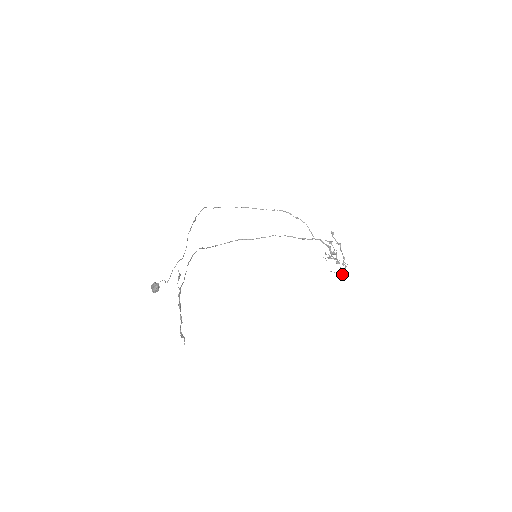
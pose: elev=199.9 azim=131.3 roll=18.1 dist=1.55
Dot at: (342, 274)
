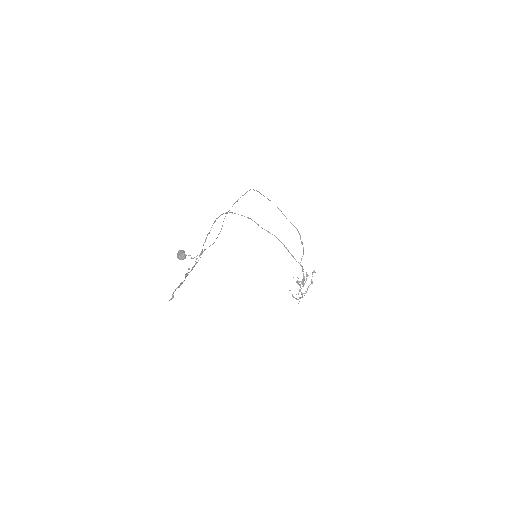
Dot at: (296, 299)
